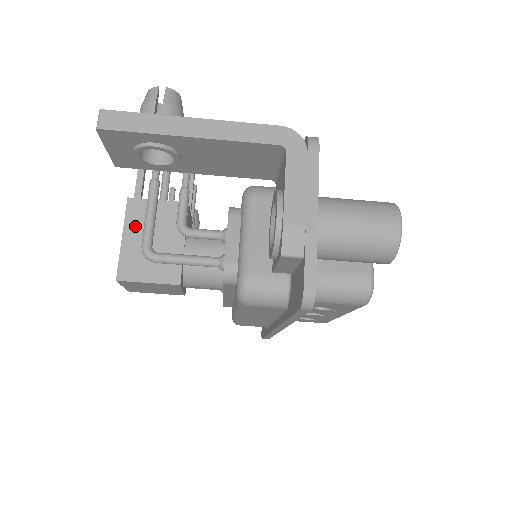
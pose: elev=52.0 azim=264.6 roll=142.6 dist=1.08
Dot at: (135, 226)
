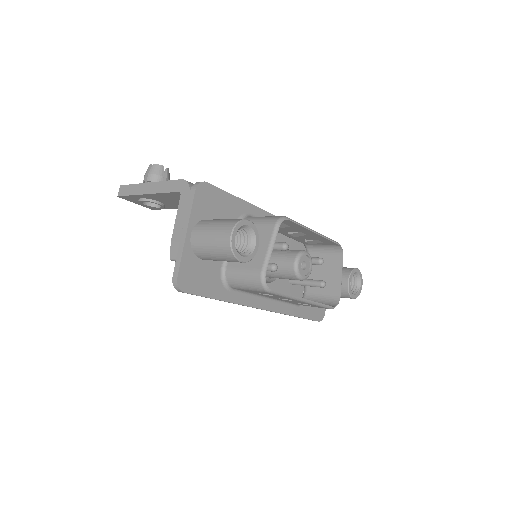
Dot at: occluded
